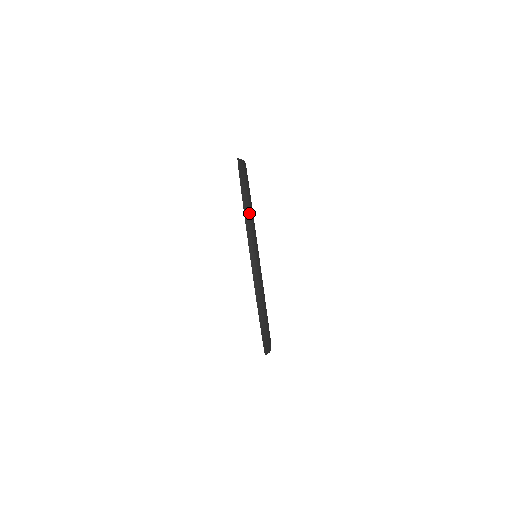
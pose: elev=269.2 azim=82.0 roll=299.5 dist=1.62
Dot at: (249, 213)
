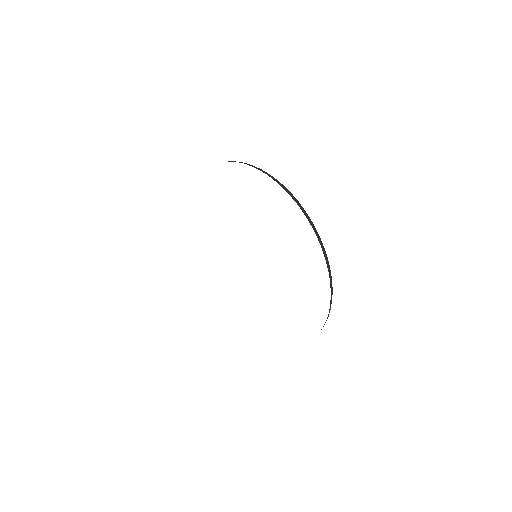
Dot at: occluded
